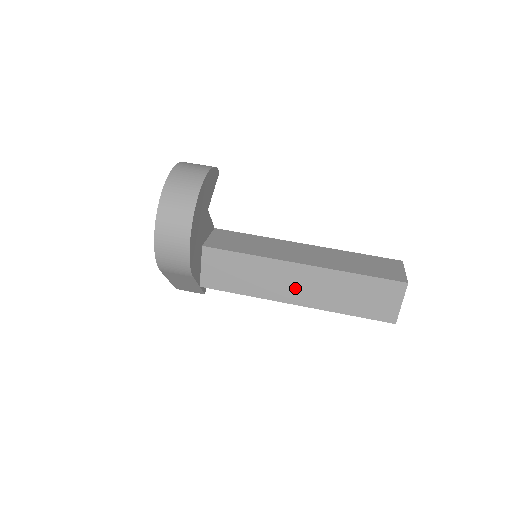
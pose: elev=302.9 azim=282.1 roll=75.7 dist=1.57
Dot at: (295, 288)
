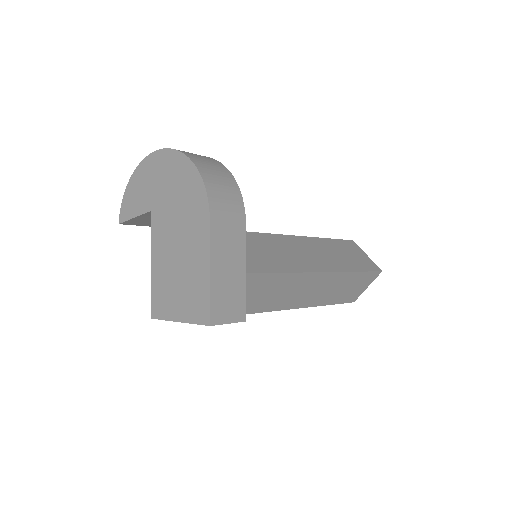
Dot at: (312, 257)
